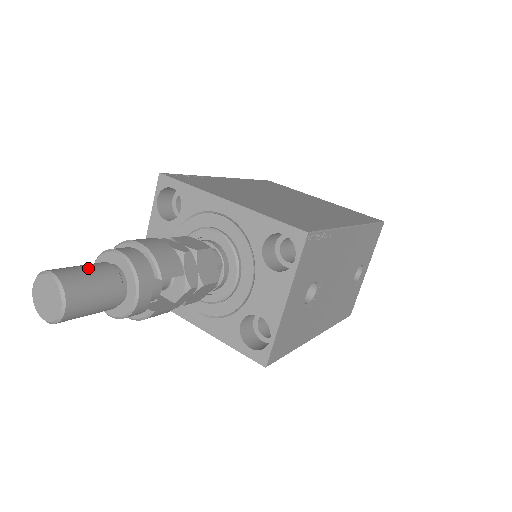
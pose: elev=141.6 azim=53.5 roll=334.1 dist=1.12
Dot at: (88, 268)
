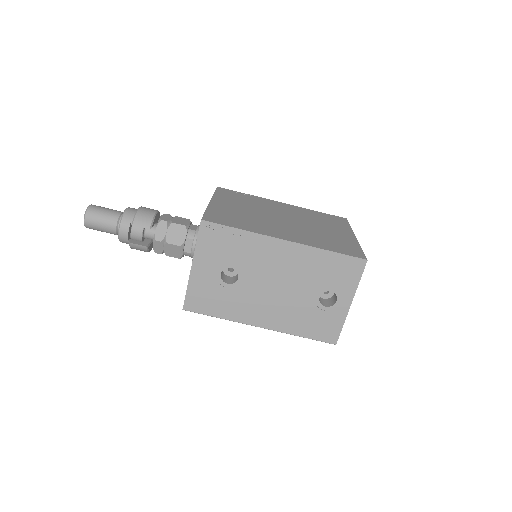
Dot at: (107, 209)
